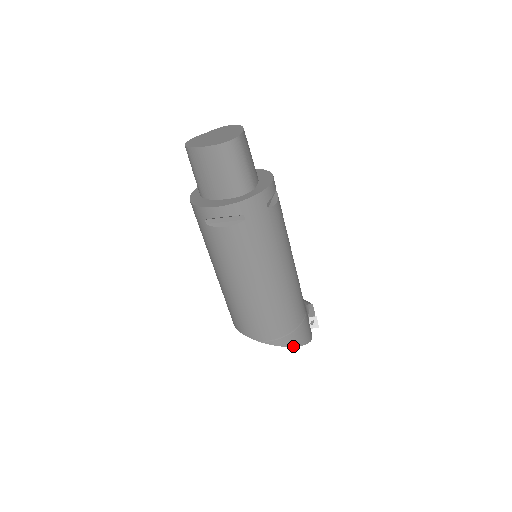
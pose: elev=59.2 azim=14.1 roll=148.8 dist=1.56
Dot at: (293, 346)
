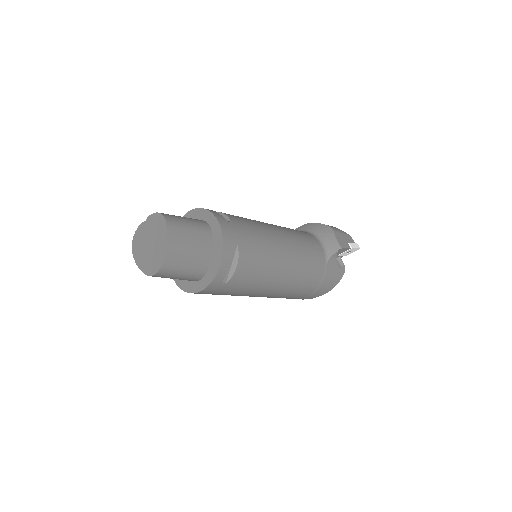
Dot at: occluded
